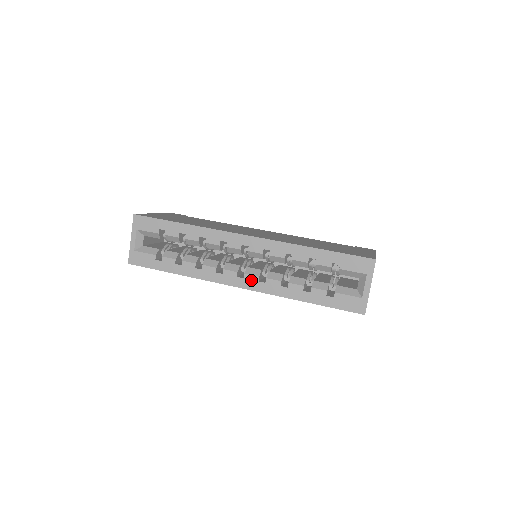
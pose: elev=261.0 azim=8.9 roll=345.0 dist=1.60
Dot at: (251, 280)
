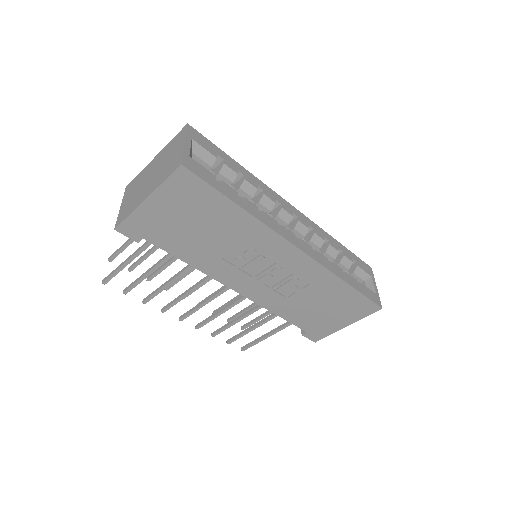
Dot at: (307, 247)
